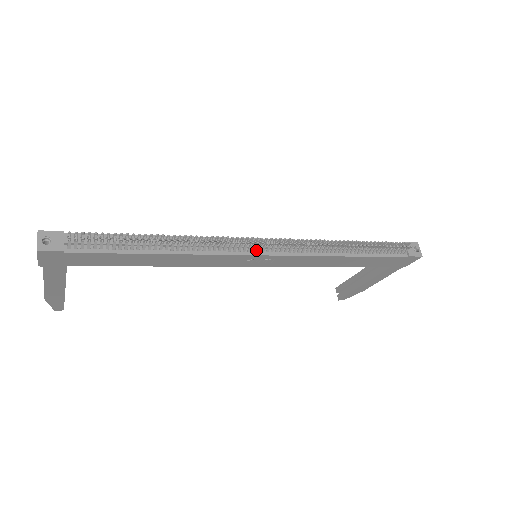
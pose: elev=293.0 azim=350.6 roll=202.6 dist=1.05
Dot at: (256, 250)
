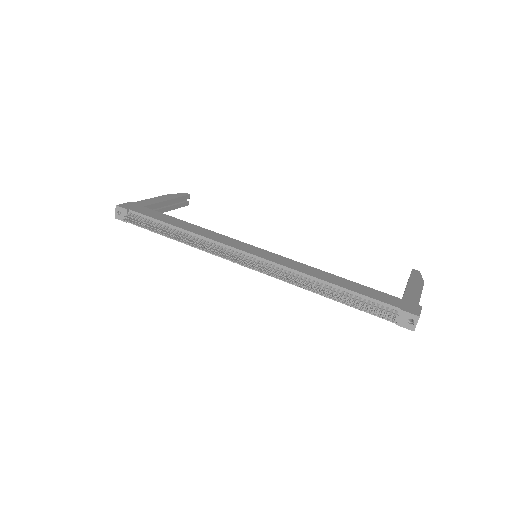
Dot at: (241, 261)
